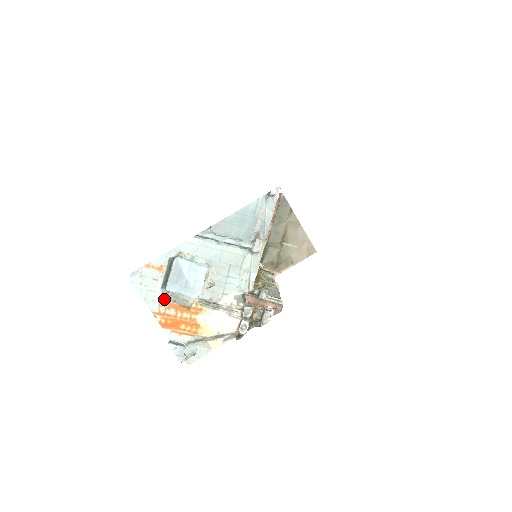
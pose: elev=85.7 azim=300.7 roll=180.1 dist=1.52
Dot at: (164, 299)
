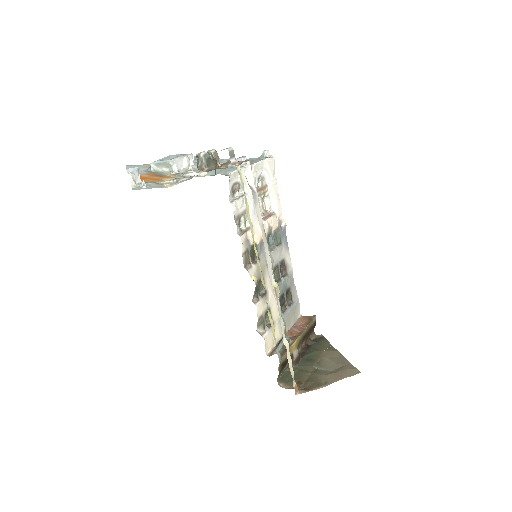
Dot at: (145, 172)
